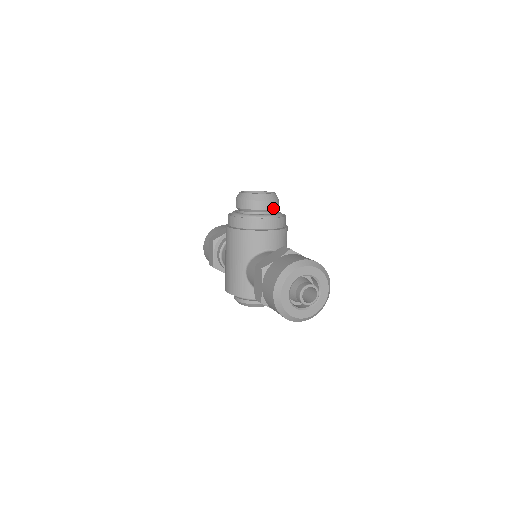
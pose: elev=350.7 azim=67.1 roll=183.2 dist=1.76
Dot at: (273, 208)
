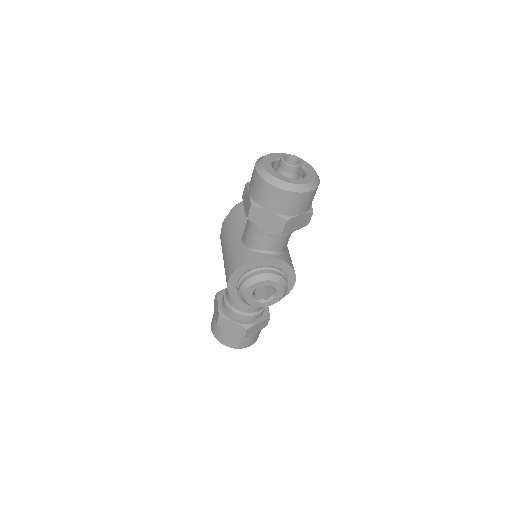
Dot at: occluded
